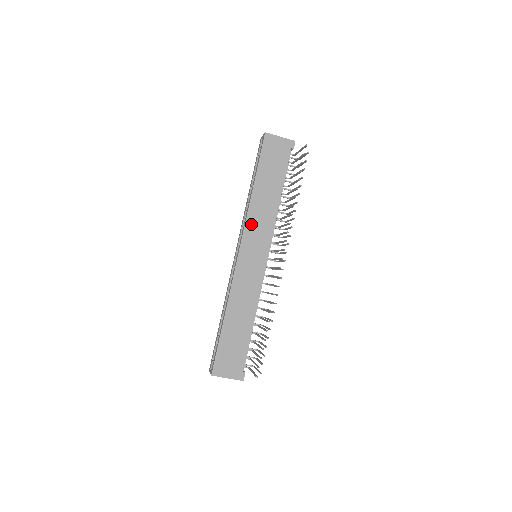
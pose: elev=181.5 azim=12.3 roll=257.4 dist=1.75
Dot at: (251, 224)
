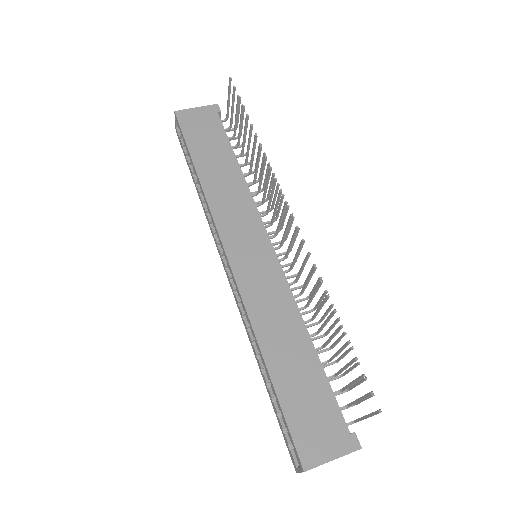
Dot at: (222, 216)
